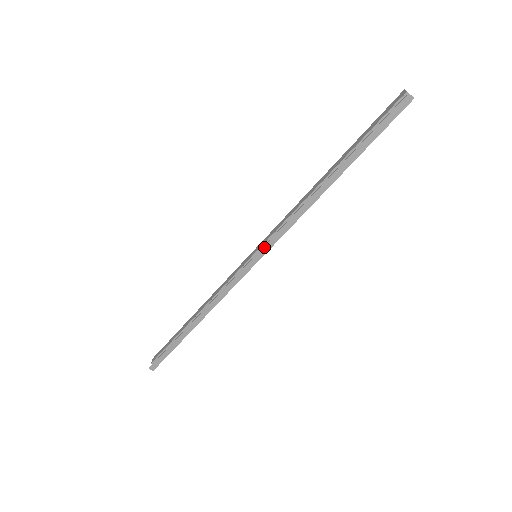
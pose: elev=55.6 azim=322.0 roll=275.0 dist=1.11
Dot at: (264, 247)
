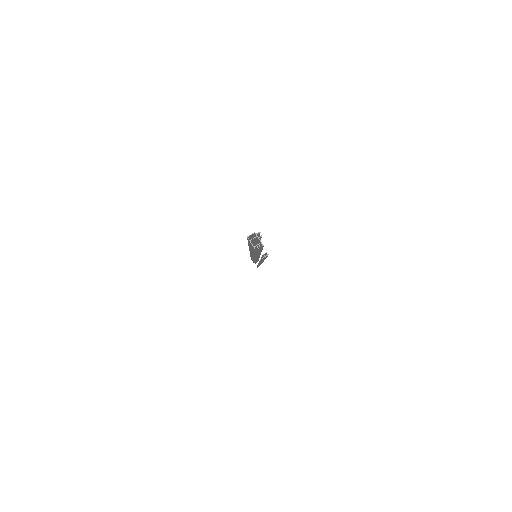
Dot at: occluded
